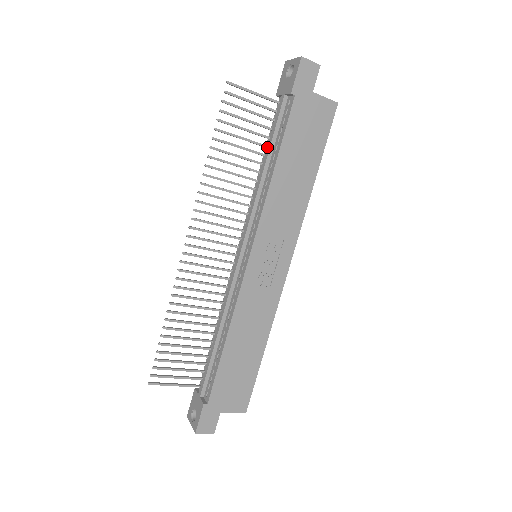
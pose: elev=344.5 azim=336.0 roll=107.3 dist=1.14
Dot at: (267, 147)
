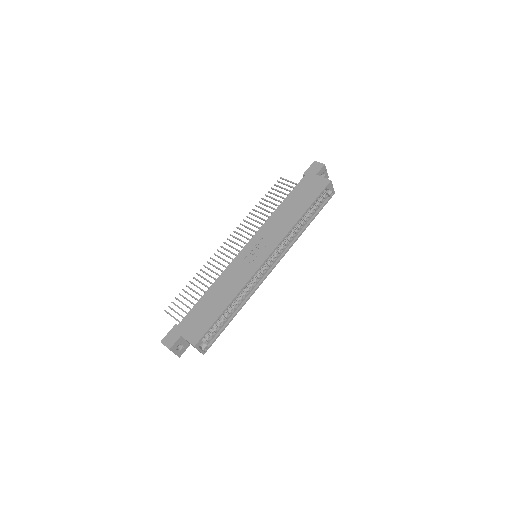
Dot at: occluded
